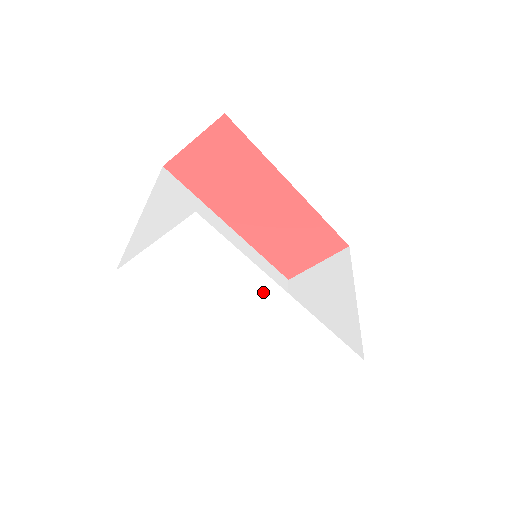
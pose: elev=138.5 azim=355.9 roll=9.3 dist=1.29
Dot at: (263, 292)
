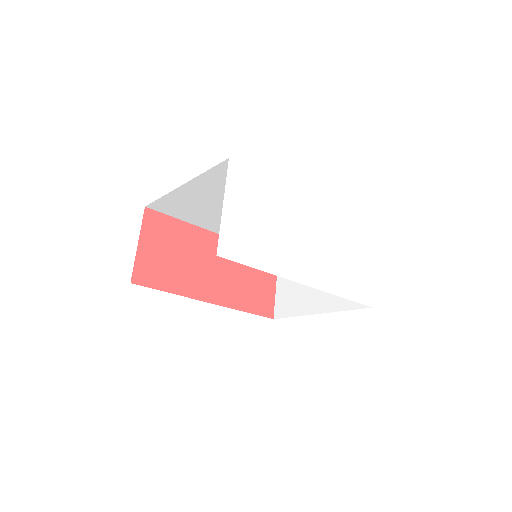
Dot at: (298, 207)
